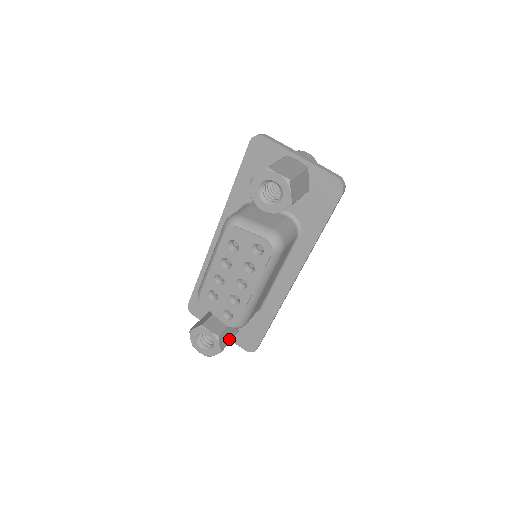
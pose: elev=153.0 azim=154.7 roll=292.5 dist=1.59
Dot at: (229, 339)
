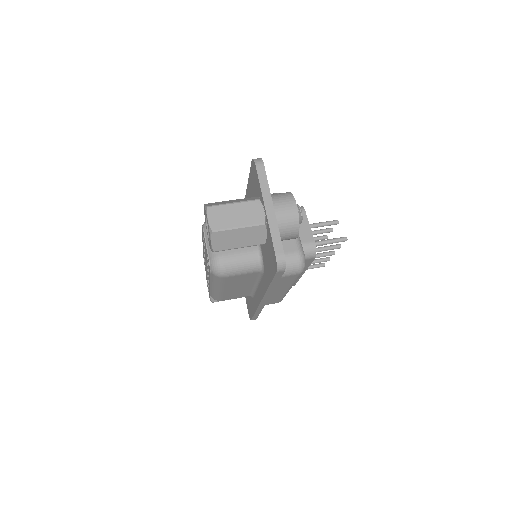
Dot at: occluded
